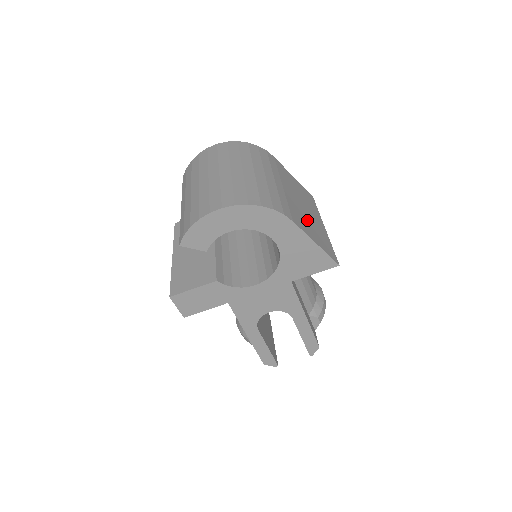
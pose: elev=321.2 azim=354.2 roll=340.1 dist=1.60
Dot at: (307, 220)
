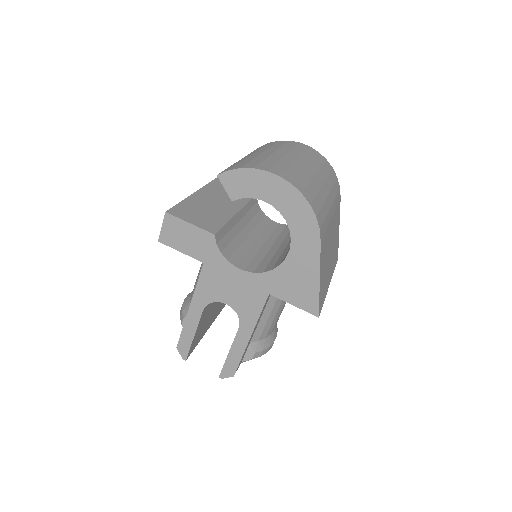
Dot at: (326, 260)
